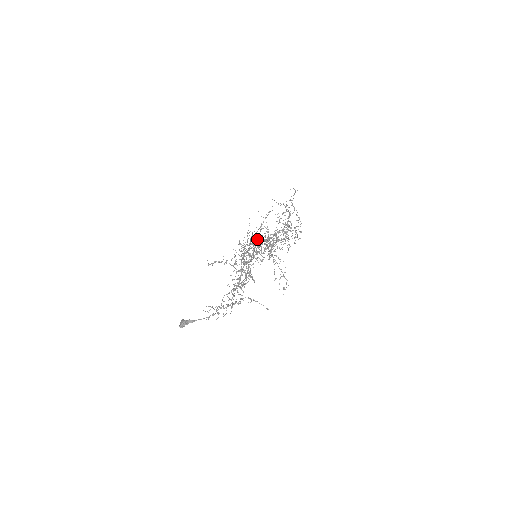
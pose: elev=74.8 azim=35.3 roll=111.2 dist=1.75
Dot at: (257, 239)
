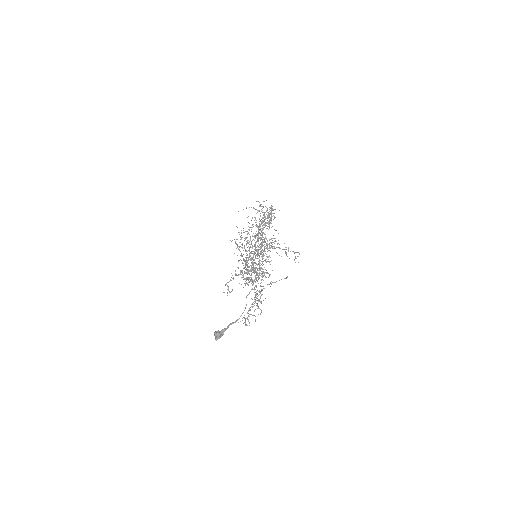
Dot at: occluded
